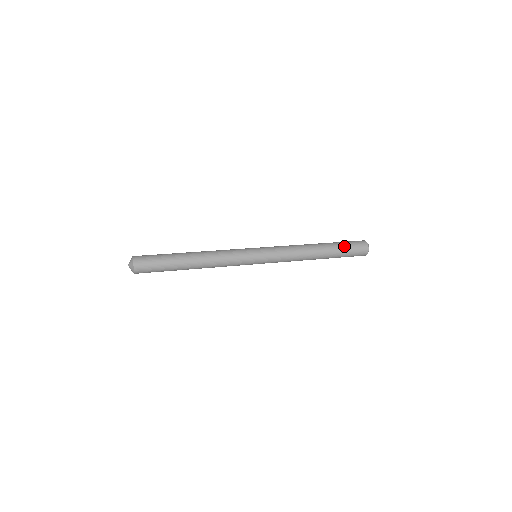
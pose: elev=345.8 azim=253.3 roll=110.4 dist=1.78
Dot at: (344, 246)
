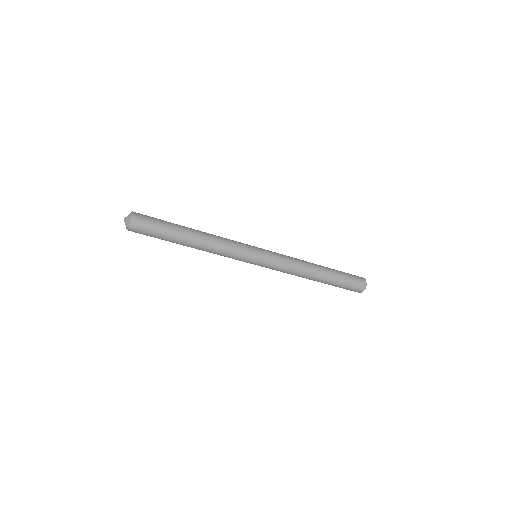
Dot at: occluded
